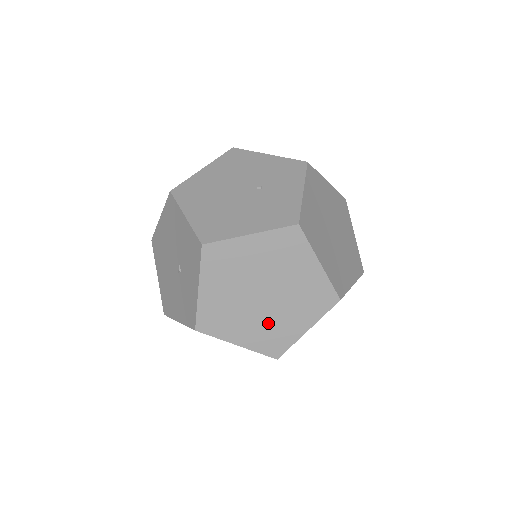
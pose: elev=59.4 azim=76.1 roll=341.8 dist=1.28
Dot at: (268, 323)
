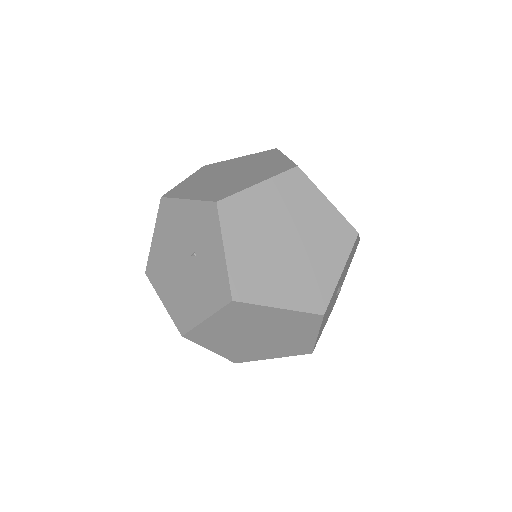
Dot at: (281, 344)
